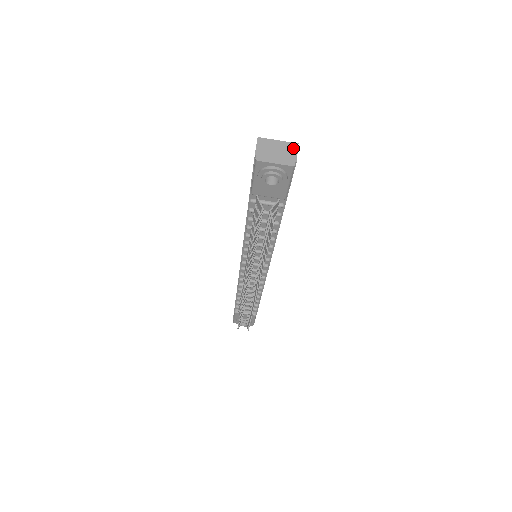
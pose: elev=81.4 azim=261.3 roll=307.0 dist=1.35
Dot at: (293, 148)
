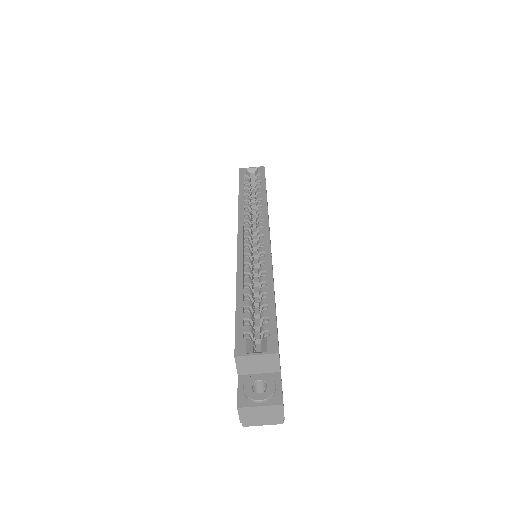
Dot at: (278, 410)
